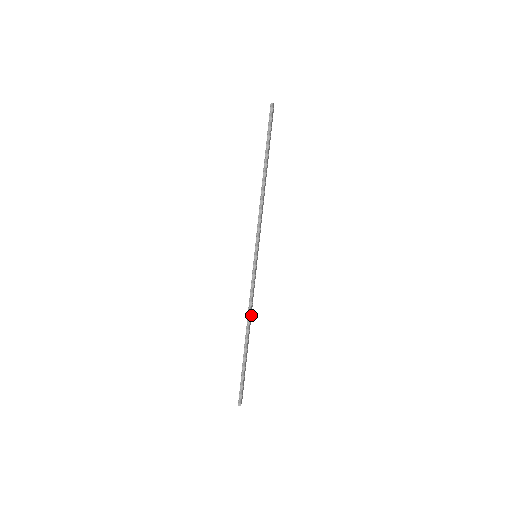
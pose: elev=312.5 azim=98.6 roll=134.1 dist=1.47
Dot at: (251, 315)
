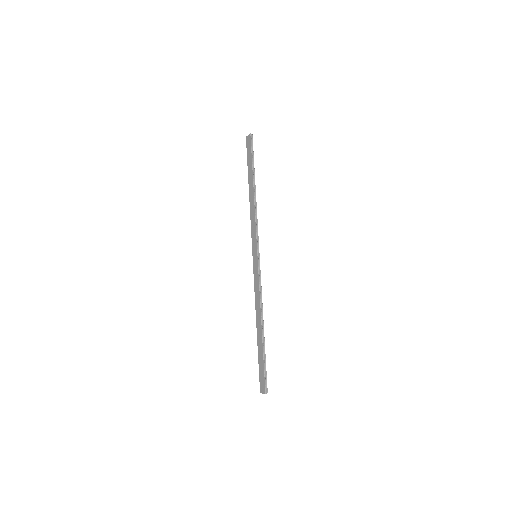
Dot at: (257, 309)
